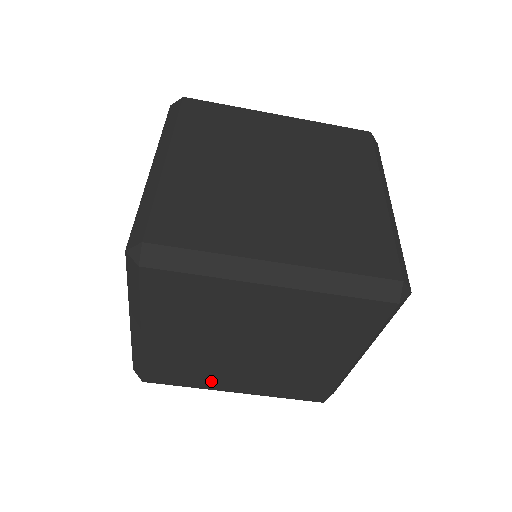
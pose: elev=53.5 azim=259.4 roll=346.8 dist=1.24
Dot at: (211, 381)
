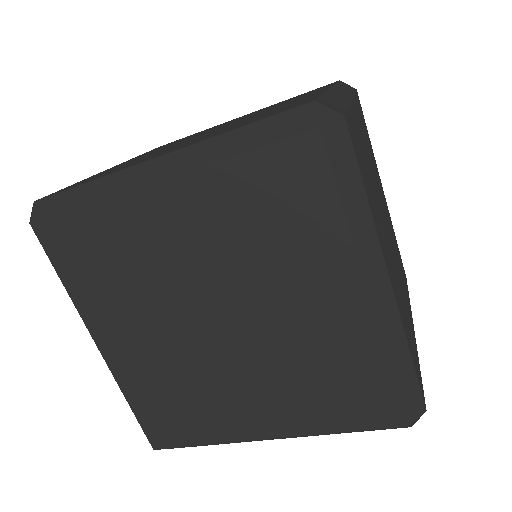
Dot at: (104, 310)
